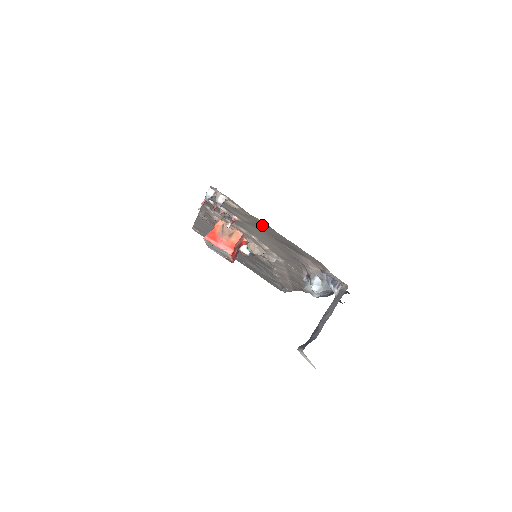
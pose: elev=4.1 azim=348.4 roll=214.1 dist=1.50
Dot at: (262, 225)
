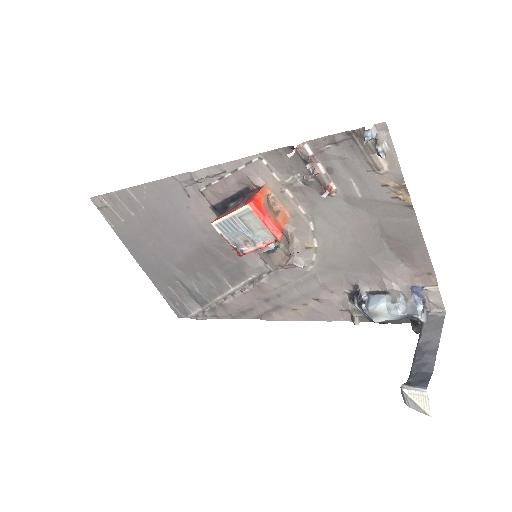
Dot at: (392, 206)
